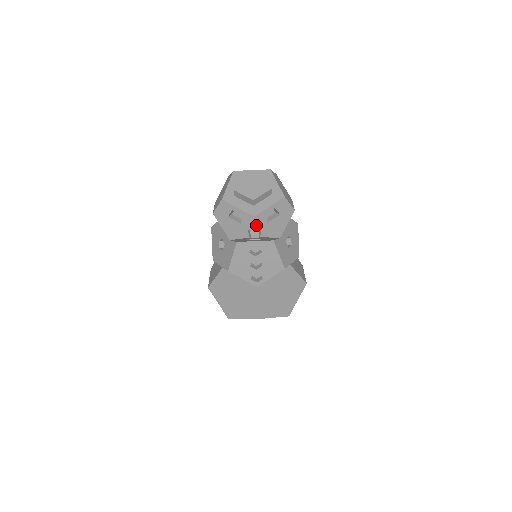
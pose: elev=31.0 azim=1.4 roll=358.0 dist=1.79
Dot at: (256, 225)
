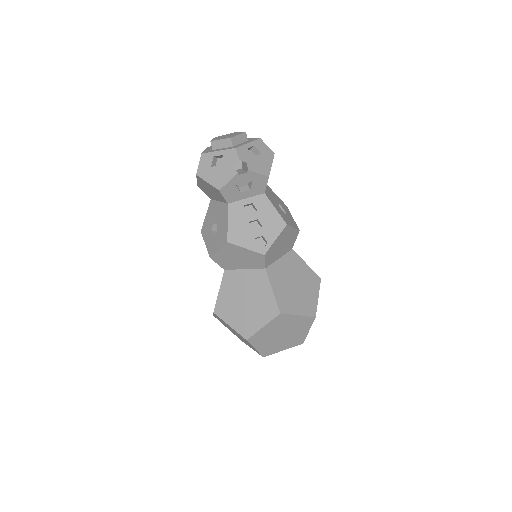
Dot at: (240, 157)
